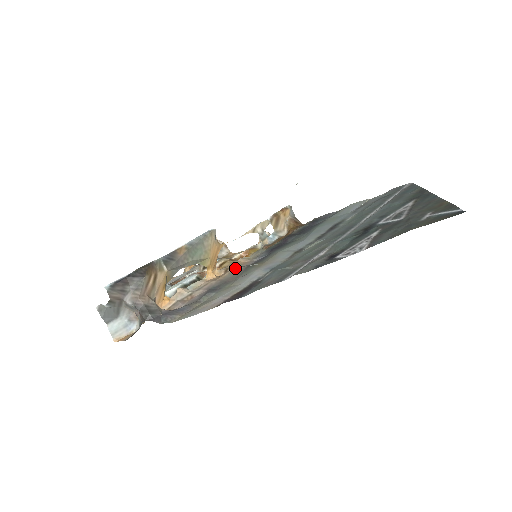
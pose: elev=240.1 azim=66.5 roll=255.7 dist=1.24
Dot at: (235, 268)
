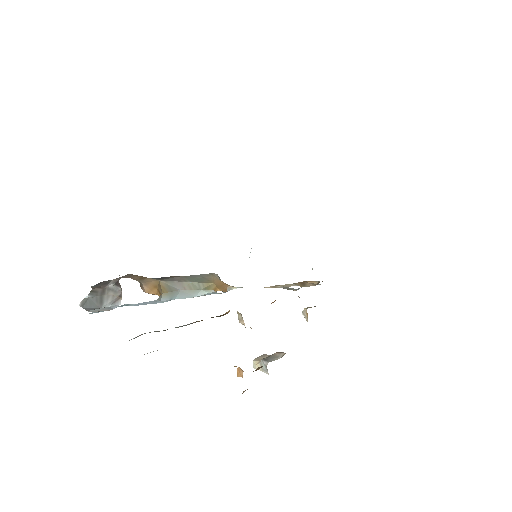
Dot at: occluded
